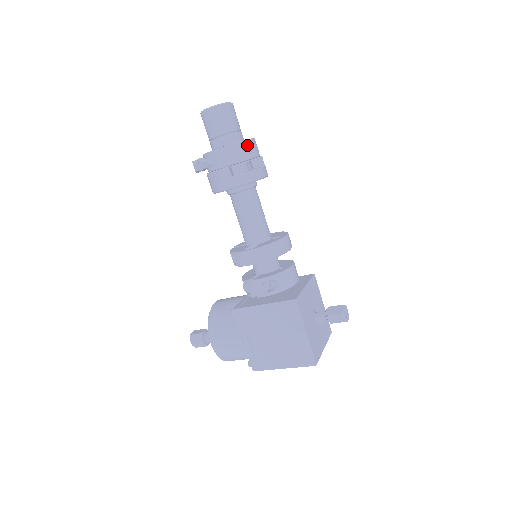
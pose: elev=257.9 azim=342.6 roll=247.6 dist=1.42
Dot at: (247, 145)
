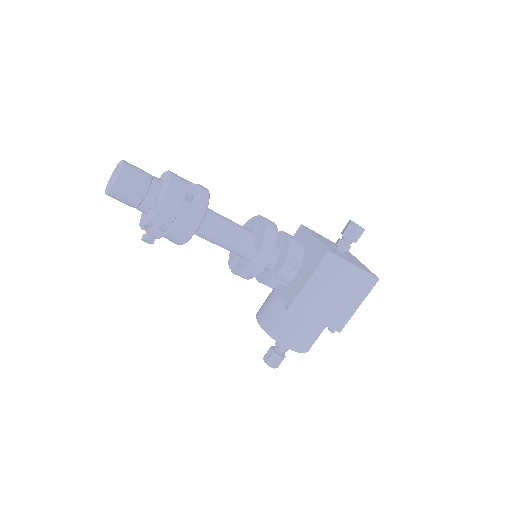
Dot at: (174, 180)
